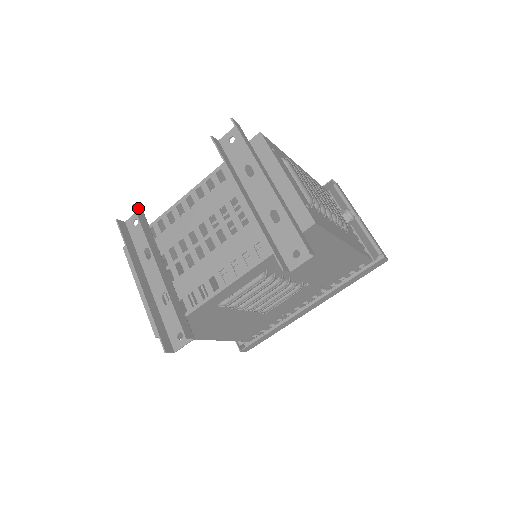
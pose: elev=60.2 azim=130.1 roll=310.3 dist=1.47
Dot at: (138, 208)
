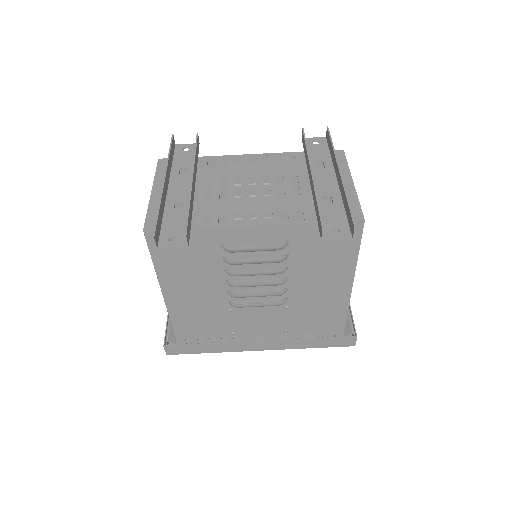
Dot at: occluded
